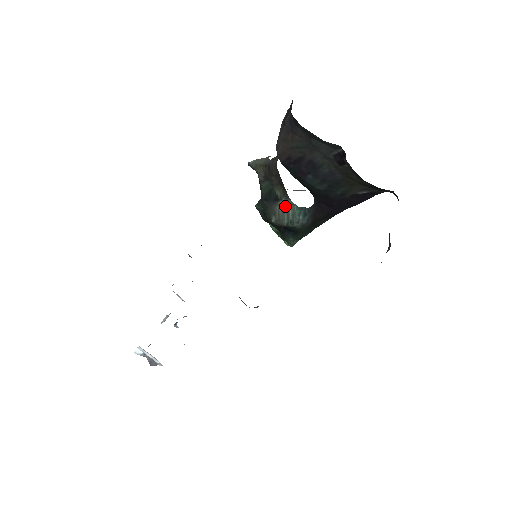
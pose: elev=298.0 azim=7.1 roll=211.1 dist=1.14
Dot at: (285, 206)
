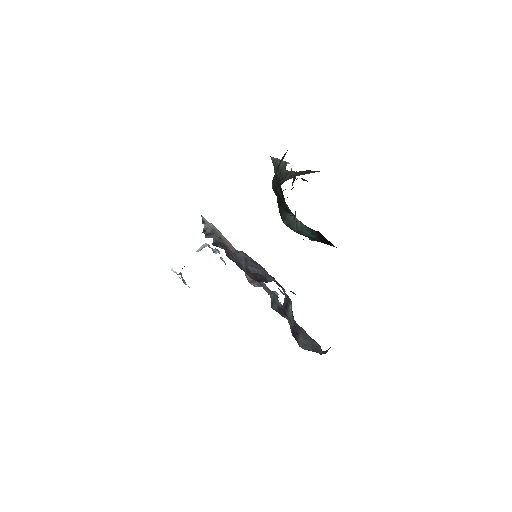
Dot at: (294, 219)
